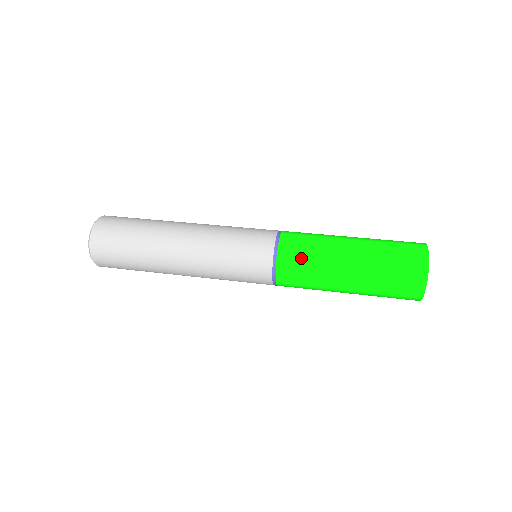
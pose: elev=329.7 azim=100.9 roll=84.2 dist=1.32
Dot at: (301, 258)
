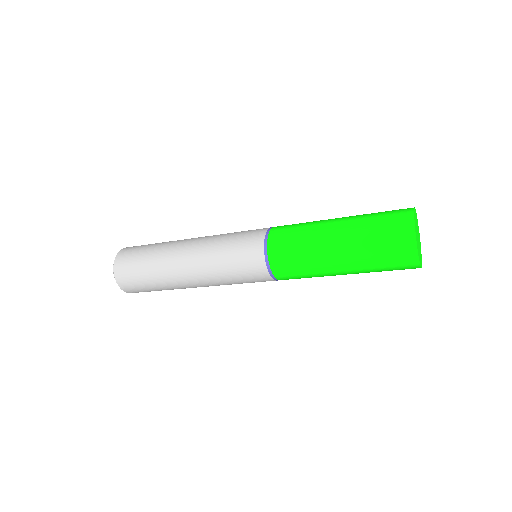
Dot at: (289, 247)
